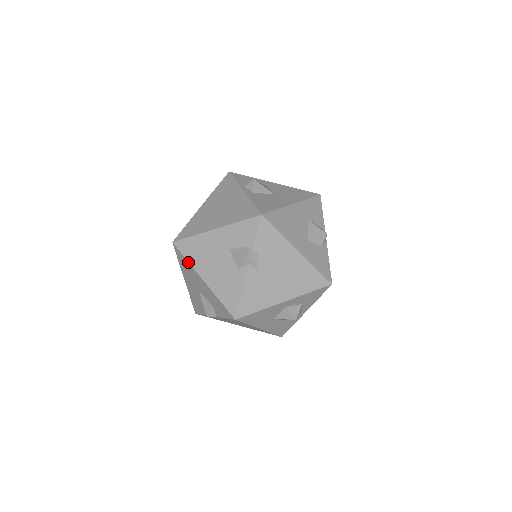
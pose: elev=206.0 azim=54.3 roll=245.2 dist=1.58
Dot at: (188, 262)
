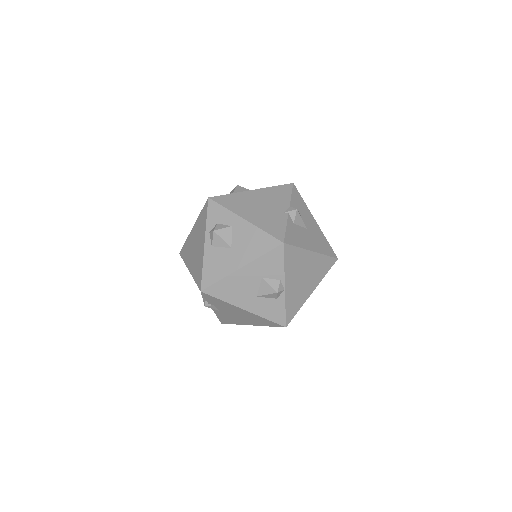
Dot at: occluded
